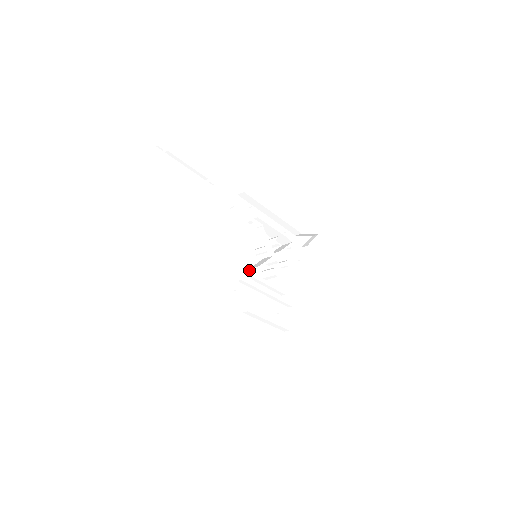
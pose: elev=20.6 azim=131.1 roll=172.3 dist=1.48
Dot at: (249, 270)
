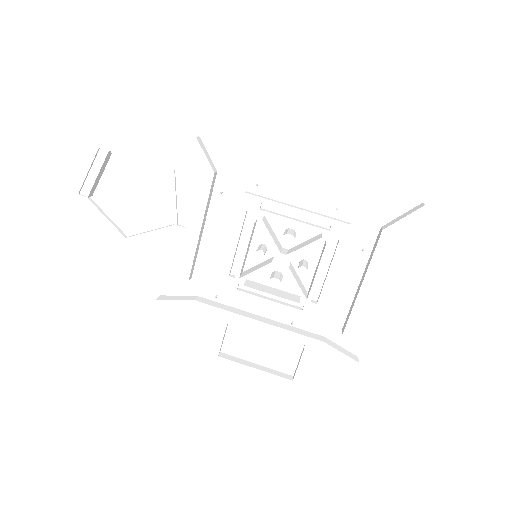
Dot at: occluded
